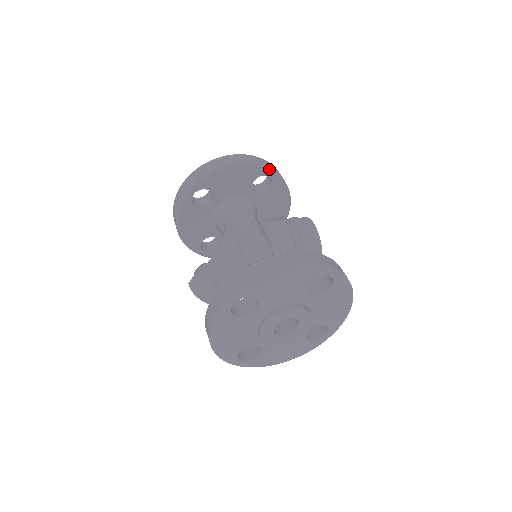
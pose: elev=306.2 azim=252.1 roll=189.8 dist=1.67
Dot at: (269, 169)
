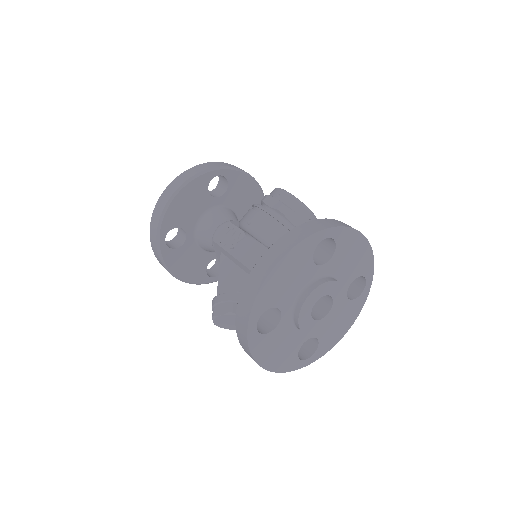
Dot at: (213, 169)
